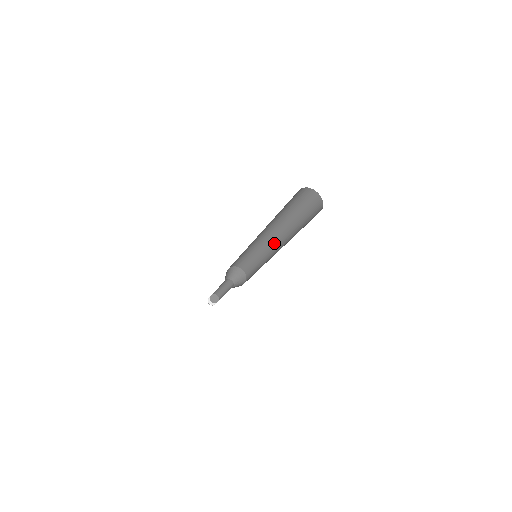
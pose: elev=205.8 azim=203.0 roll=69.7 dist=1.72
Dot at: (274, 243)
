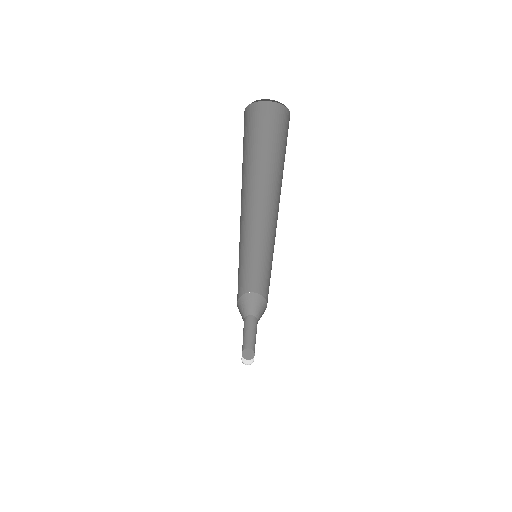
Dot at: (275, 233)
